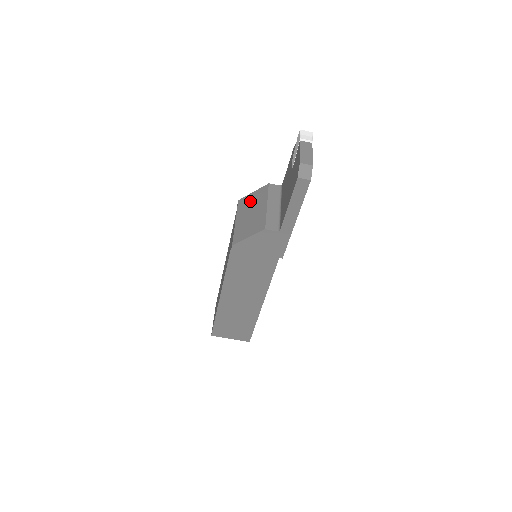
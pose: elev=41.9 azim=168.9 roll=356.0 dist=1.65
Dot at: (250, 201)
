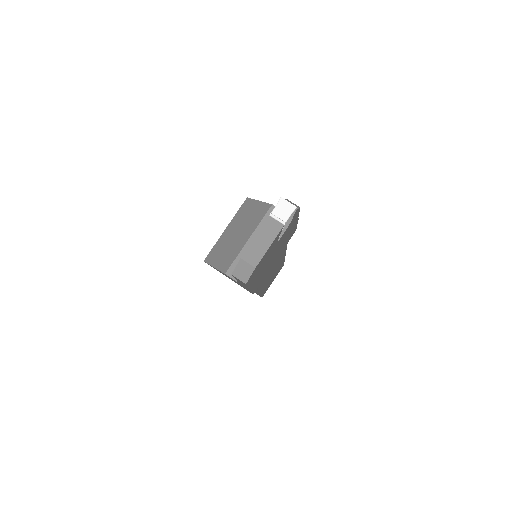
Dot at: (248, 213)
